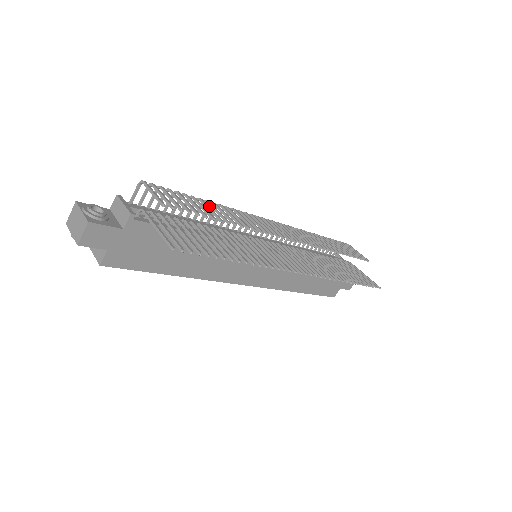
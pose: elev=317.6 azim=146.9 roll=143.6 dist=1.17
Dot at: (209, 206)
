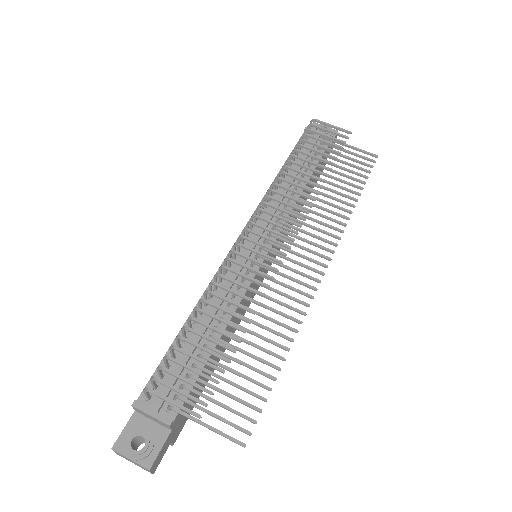
Dot at: (200, 303)
